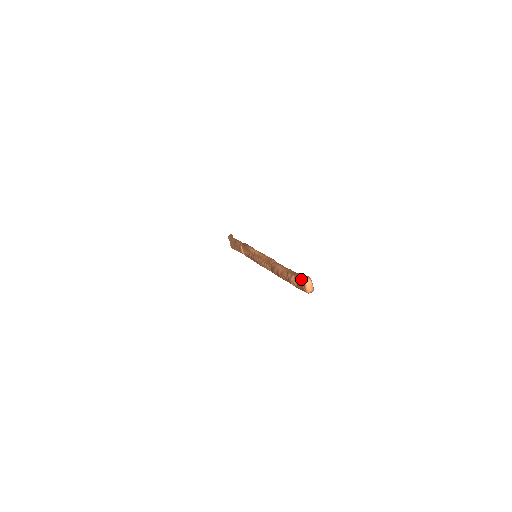
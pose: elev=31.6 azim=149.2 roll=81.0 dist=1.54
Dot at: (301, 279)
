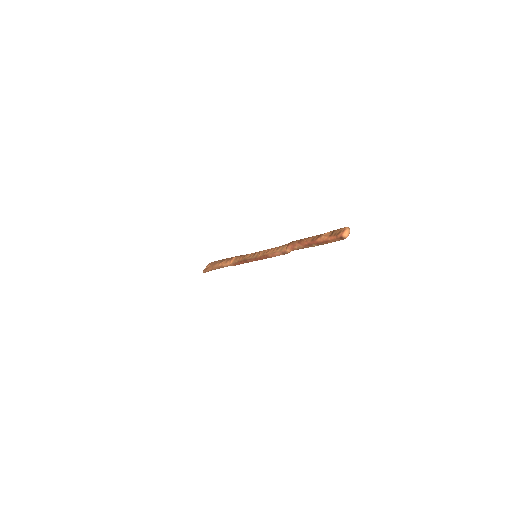
Dot at: (342, 228)
